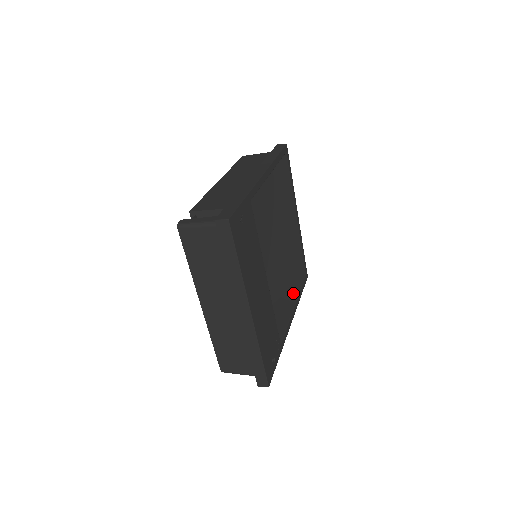
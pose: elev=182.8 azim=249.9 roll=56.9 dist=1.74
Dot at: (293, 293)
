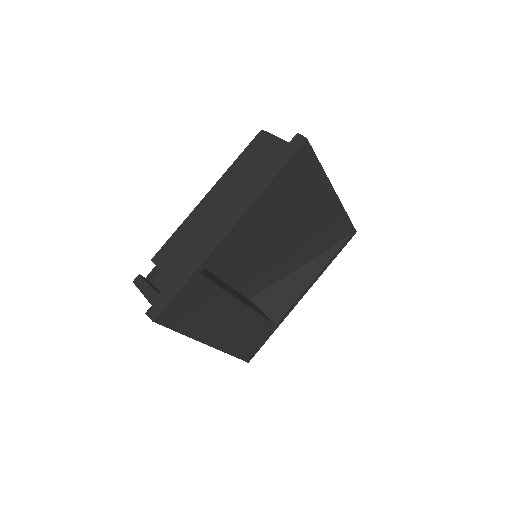
Dot at: (321, 261)
